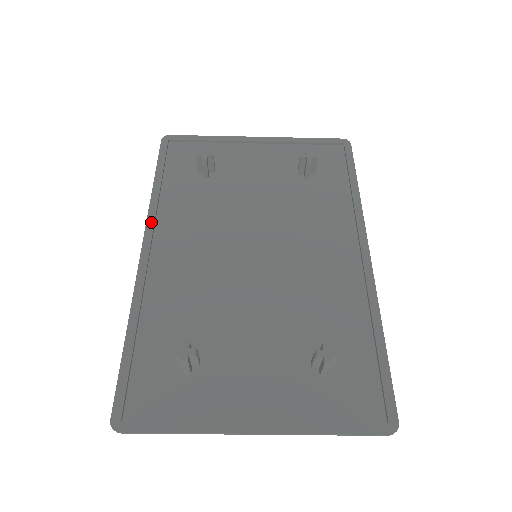
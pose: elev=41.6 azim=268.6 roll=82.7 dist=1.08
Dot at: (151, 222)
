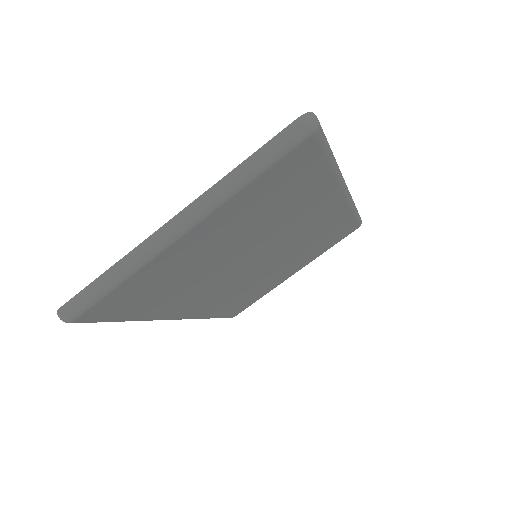
Dot at: occluded
